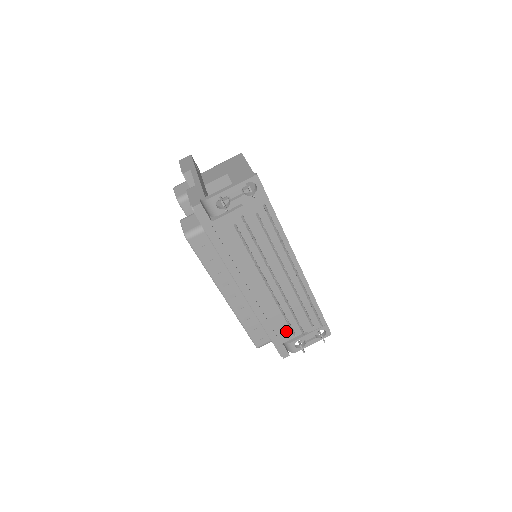
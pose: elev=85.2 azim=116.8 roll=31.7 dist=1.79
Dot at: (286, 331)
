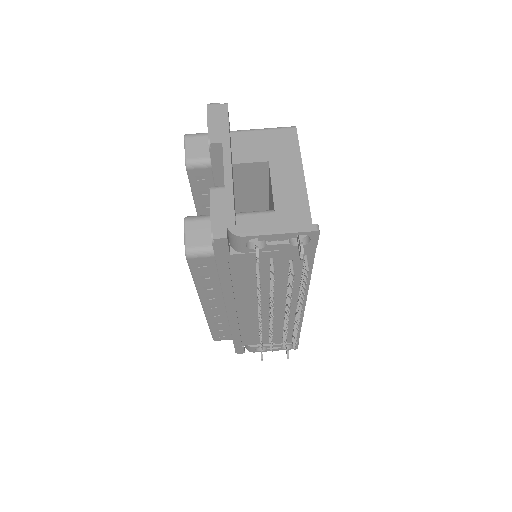
Dot at: (253, 339)
